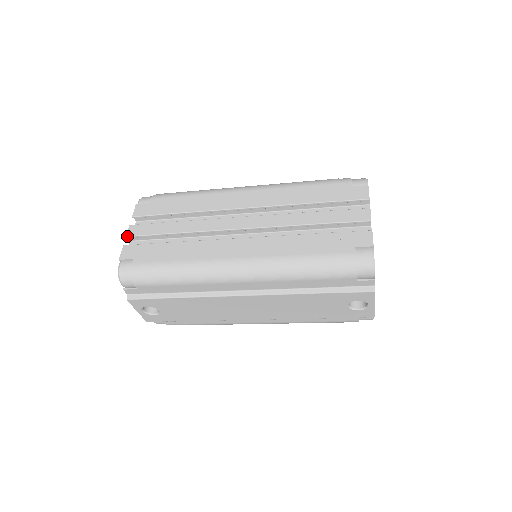
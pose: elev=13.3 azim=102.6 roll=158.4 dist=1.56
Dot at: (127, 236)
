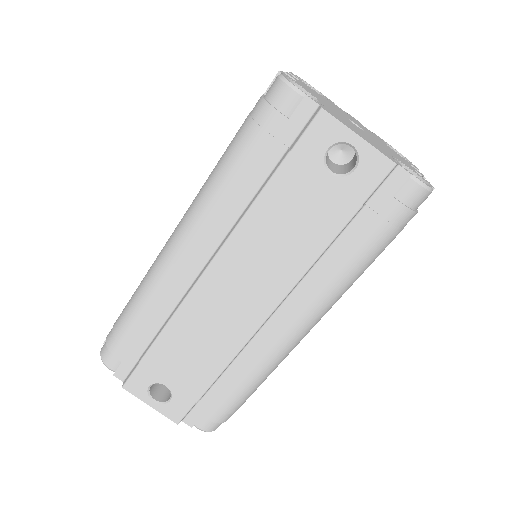
Dot at: occluded
